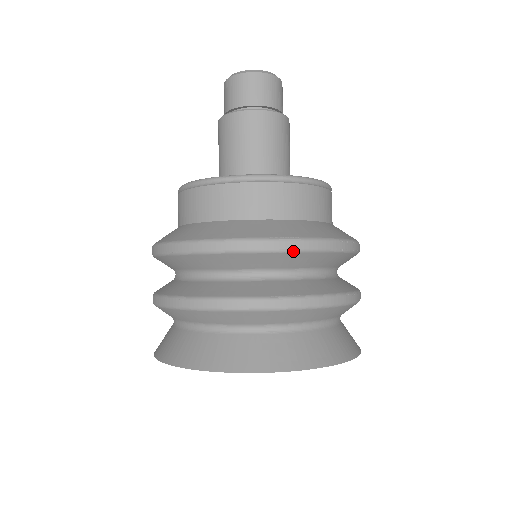
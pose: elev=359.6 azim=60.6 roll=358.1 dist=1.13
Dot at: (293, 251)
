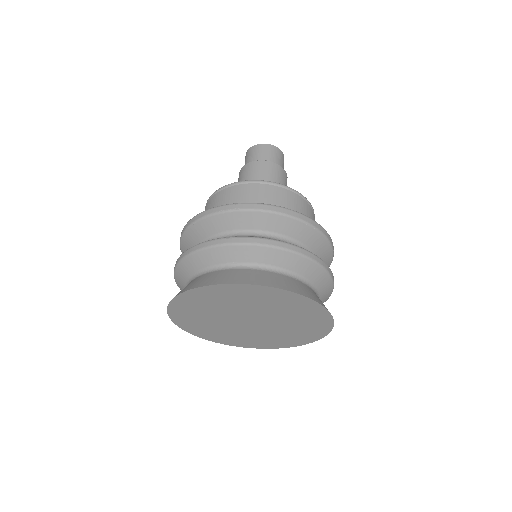
Dot at: (316, 229)
